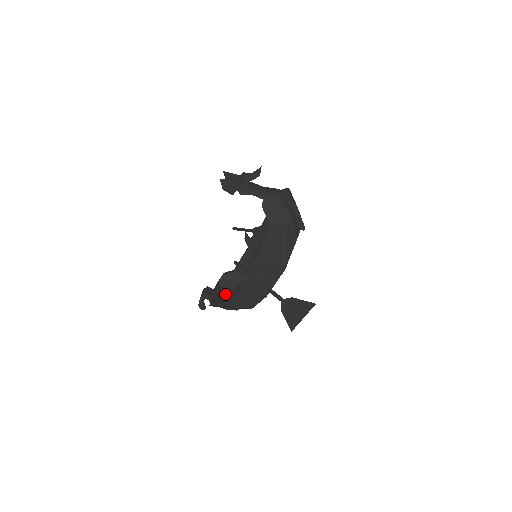
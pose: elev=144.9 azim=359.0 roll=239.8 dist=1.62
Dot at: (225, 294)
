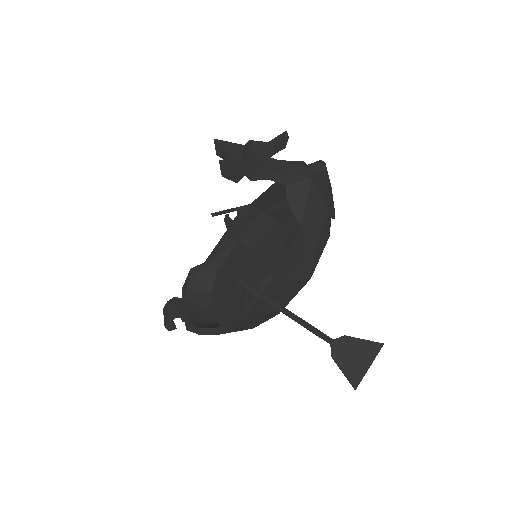
Dot at: (201, 302)
